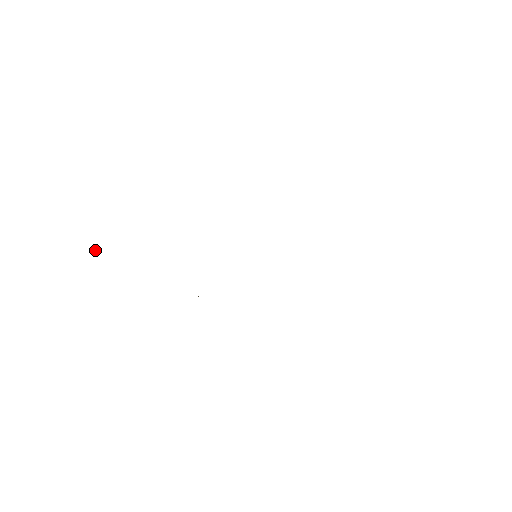
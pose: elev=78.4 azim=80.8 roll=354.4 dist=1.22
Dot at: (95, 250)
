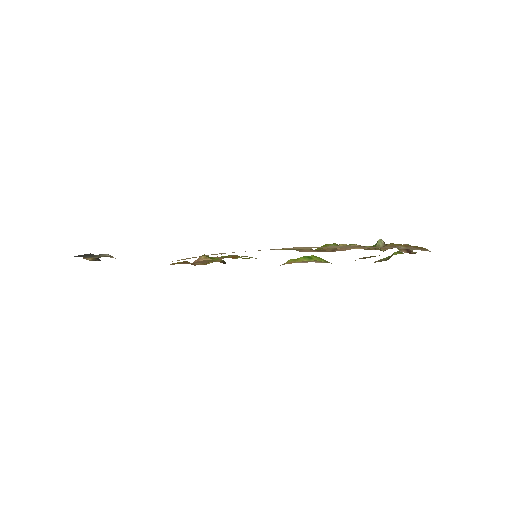
Dot at: occluded
